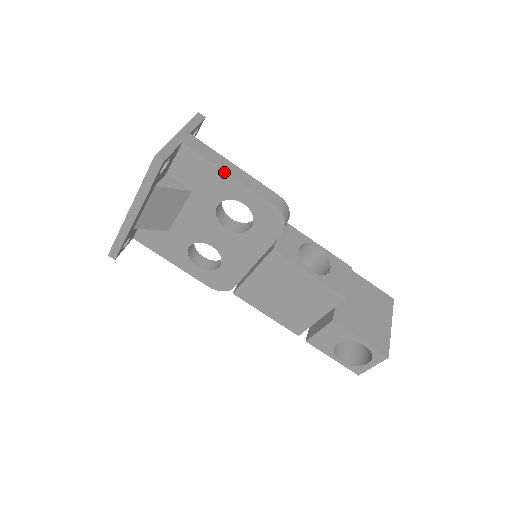
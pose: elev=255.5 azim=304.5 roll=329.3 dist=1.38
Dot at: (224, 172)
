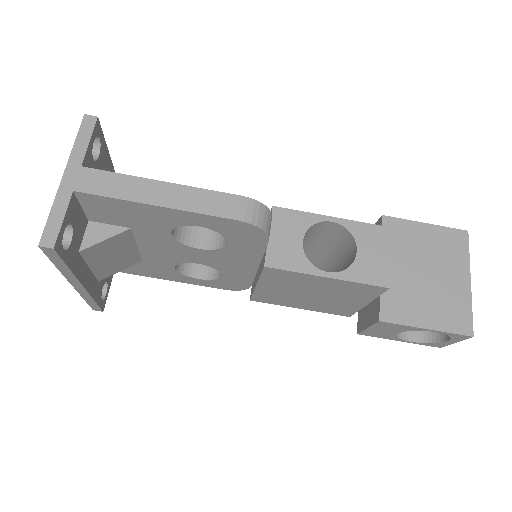
Dot at: (148, 205)
